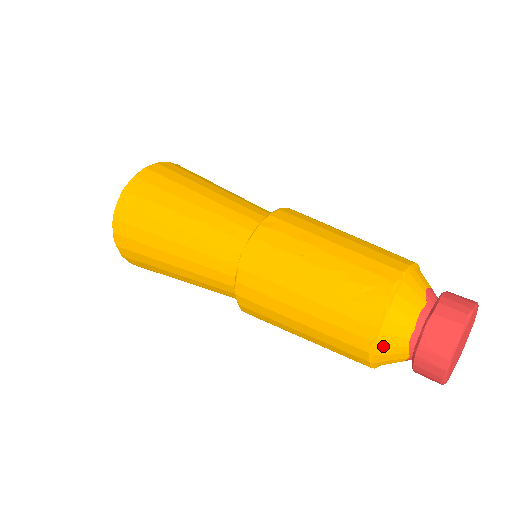
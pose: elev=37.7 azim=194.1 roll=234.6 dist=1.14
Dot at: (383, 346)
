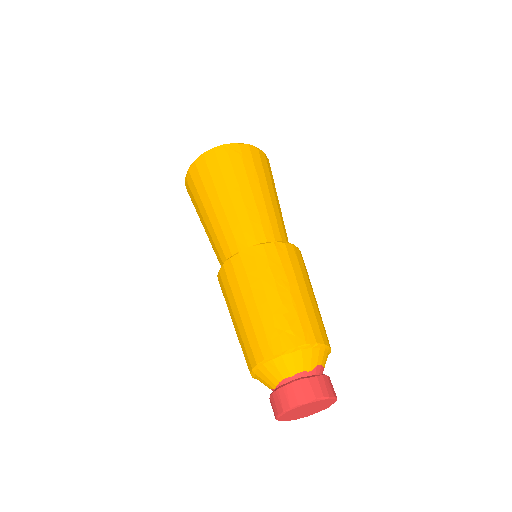
Dot at: (267, 368)
